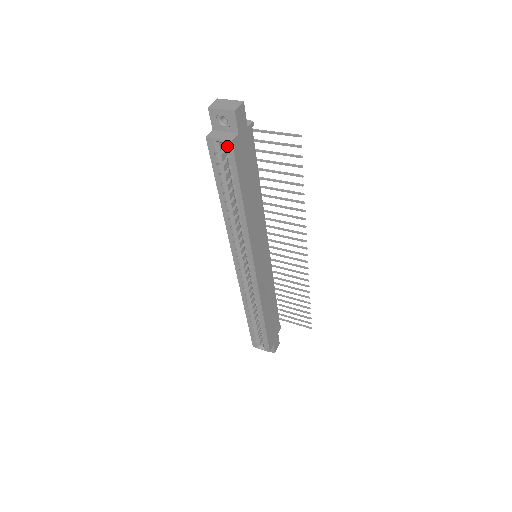
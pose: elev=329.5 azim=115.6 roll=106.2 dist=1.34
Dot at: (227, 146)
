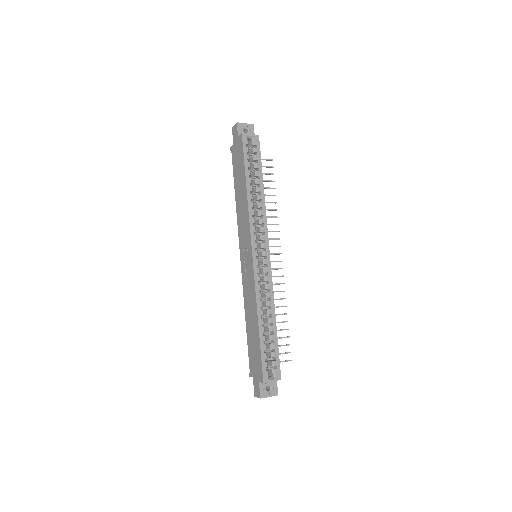
Dot at: (255, 139)
